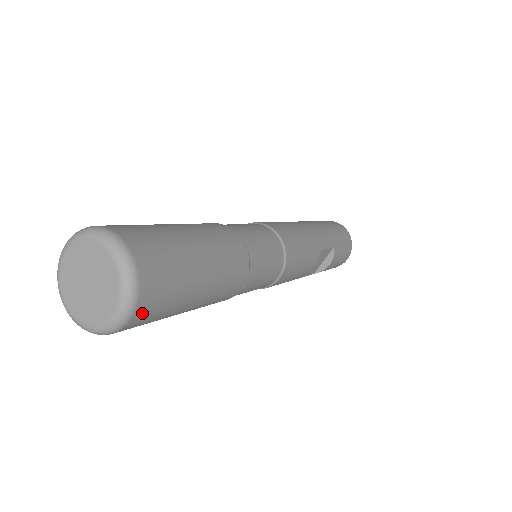
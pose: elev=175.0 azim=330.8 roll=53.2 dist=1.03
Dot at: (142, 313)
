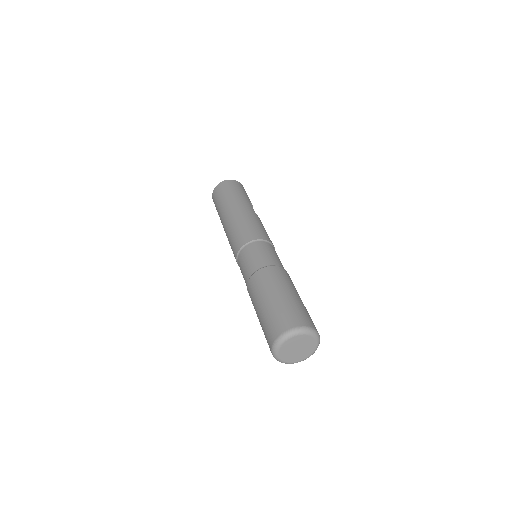
Dot at: occluded
